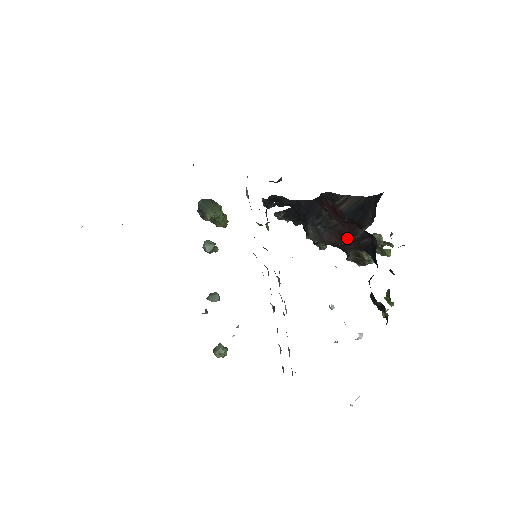
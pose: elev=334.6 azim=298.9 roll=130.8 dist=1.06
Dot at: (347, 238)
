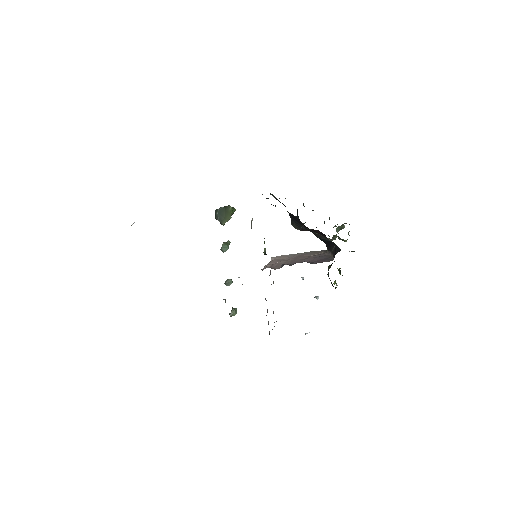
Dot at: occluded
